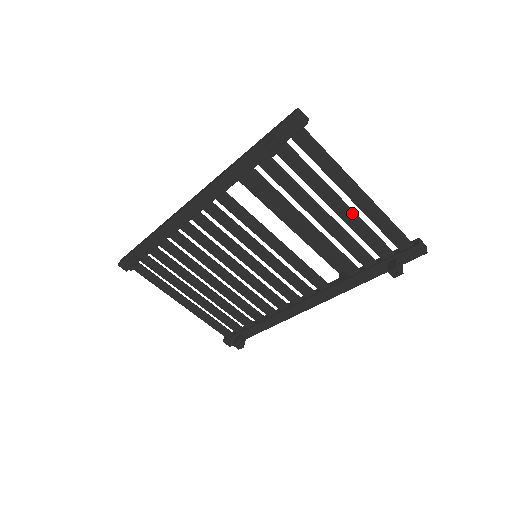
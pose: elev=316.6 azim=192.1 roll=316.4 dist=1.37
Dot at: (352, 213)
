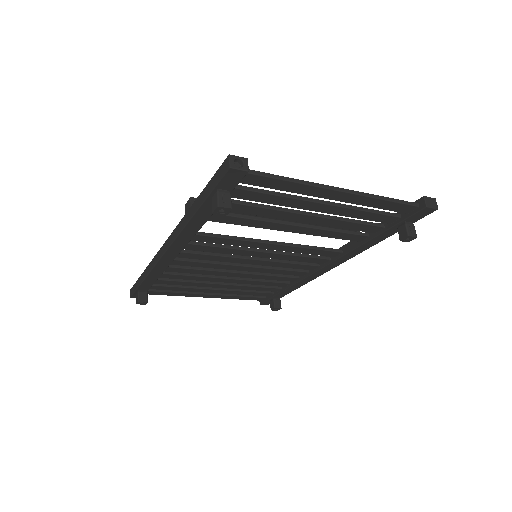
Dot at: (339, 207)
